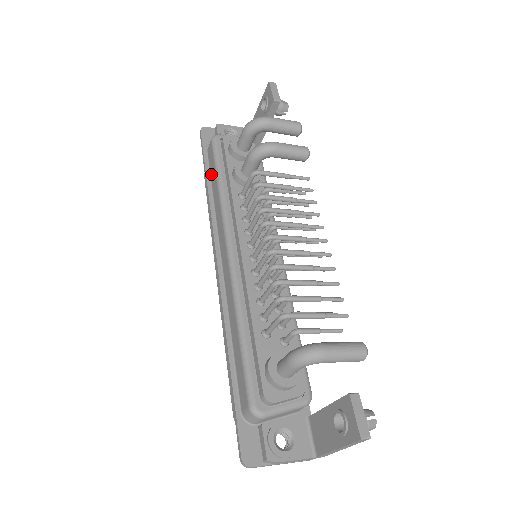
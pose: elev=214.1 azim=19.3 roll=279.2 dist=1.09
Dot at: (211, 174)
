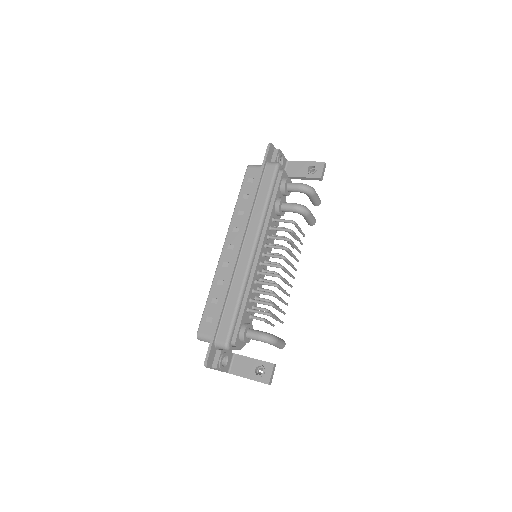
Dot at: (262, 186)
